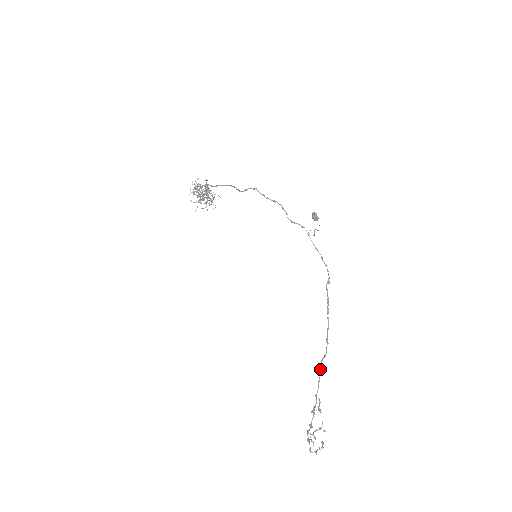
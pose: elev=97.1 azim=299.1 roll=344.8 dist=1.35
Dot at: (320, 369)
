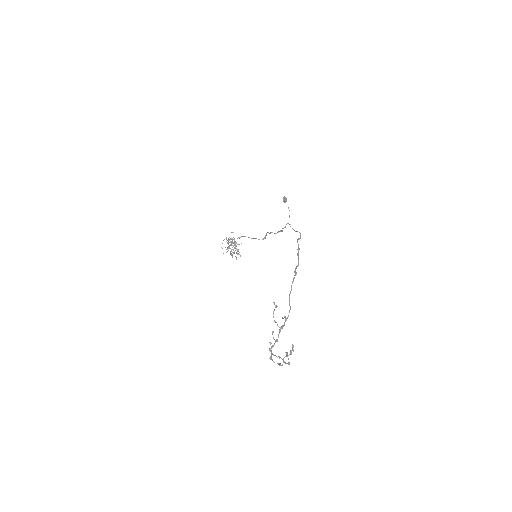
Dot at: (289, 295)
